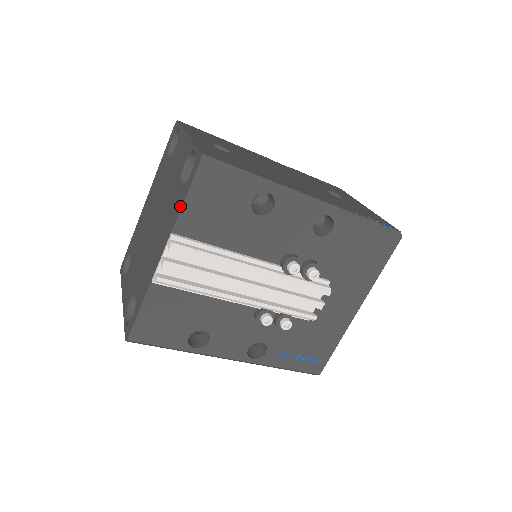
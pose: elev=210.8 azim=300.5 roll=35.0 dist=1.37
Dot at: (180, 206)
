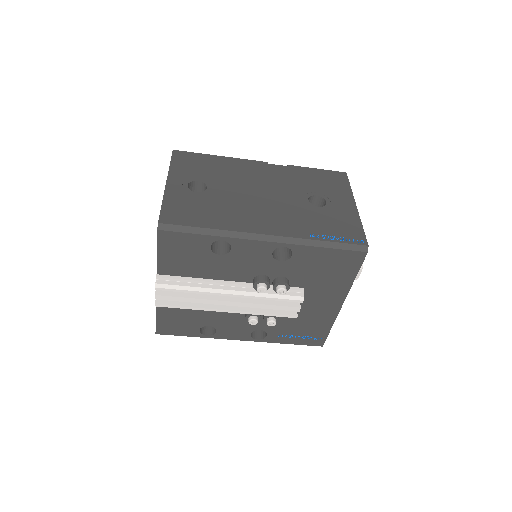
Dot at: (157, 257)
